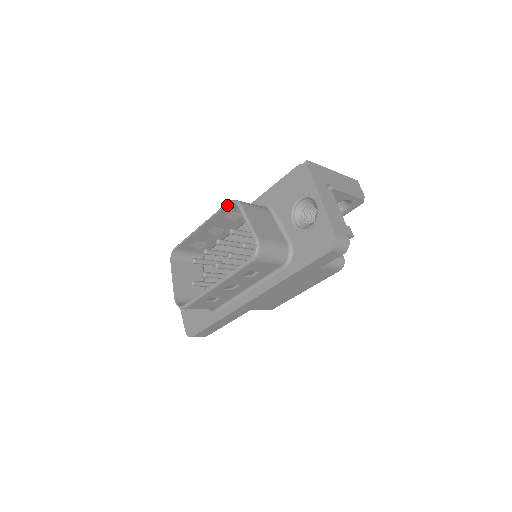
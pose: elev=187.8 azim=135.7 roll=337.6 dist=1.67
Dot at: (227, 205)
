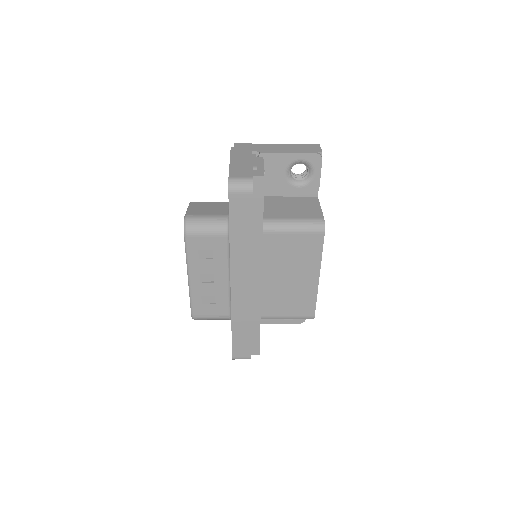
Dot at: occluded
